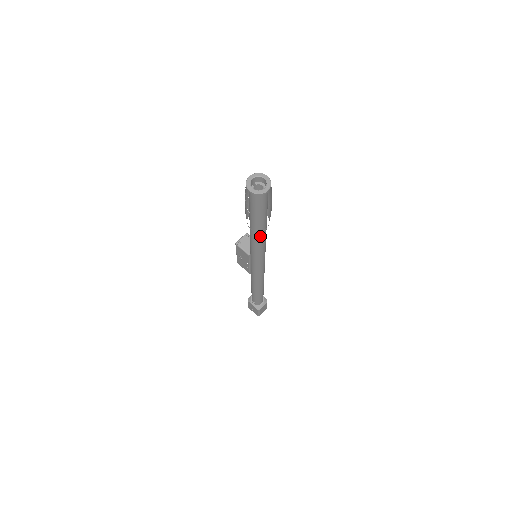
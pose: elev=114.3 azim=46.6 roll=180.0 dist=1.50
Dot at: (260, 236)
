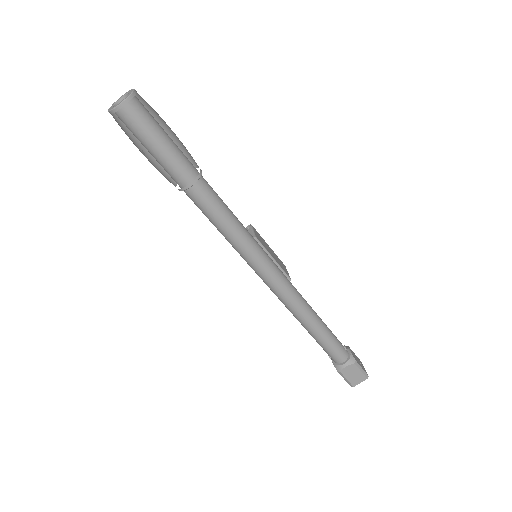
Dot at: (199, 203)
